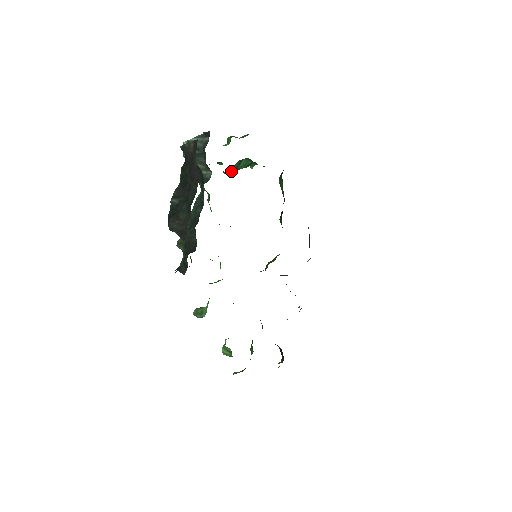
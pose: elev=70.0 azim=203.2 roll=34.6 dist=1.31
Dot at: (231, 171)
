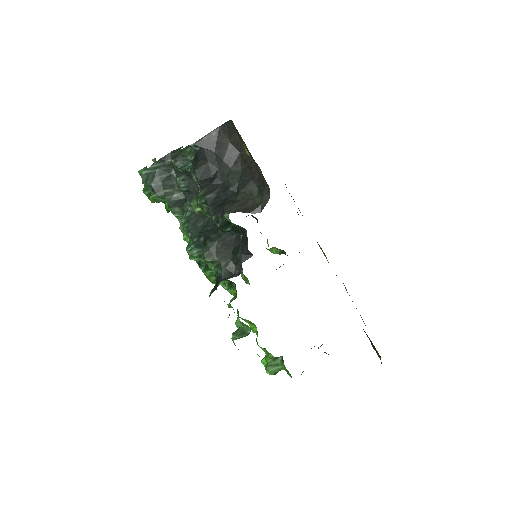
Dot at: occluded
